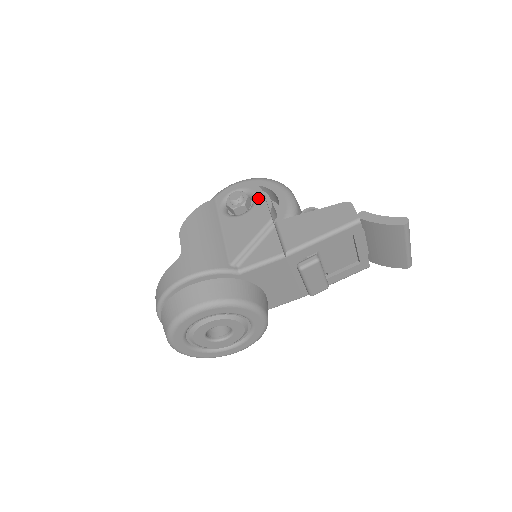
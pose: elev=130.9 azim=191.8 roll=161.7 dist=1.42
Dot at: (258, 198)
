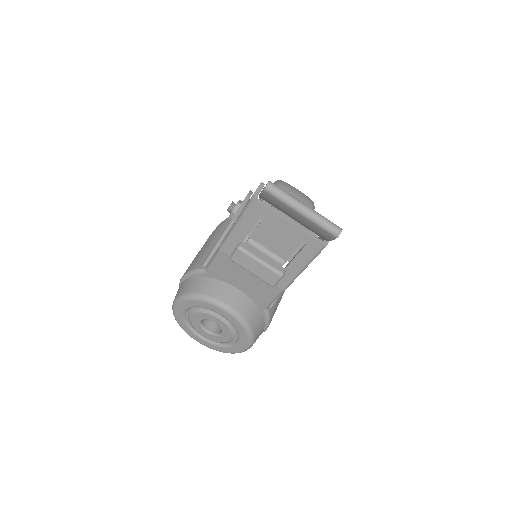
Dot at: occluded
